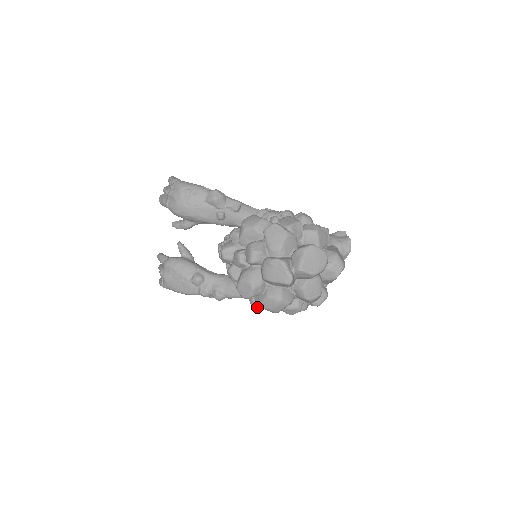
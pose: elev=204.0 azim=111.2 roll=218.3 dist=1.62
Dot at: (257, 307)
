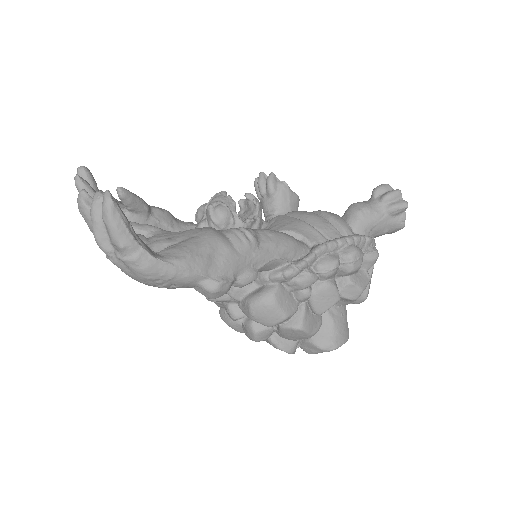
Dot at: occluded
